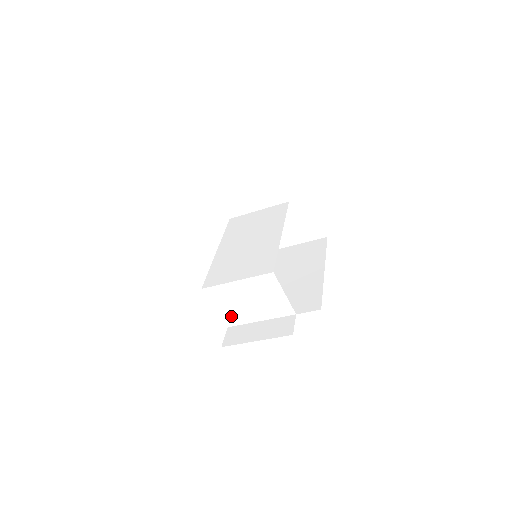
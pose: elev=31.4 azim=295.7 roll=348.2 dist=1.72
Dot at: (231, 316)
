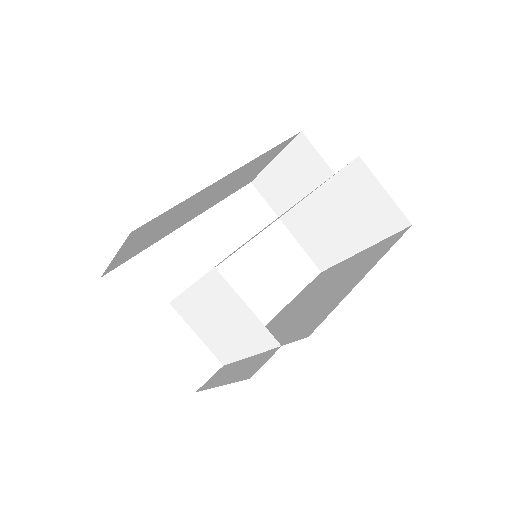
Dot at: (217, 347)
